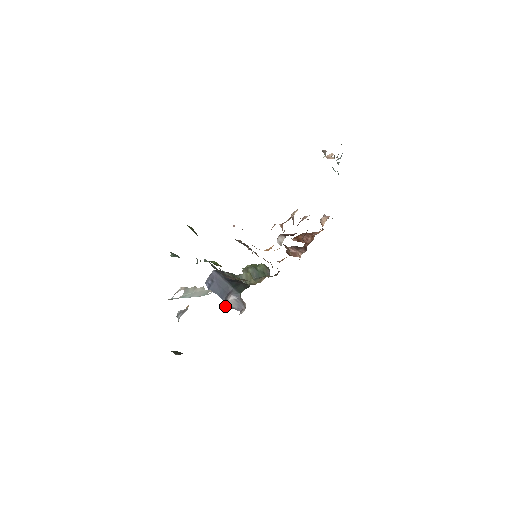
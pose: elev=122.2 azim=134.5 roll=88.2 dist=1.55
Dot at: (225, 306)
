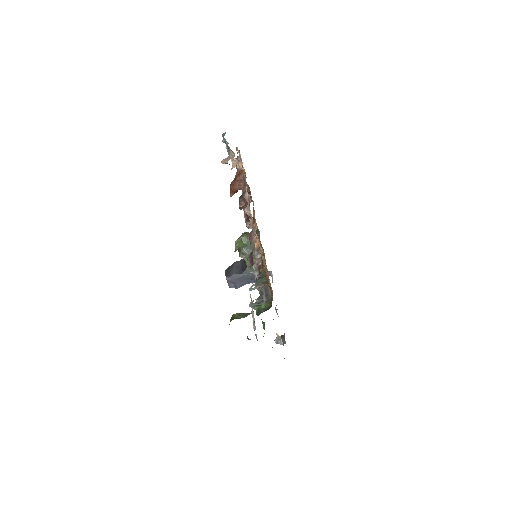
Dot at: occluded
